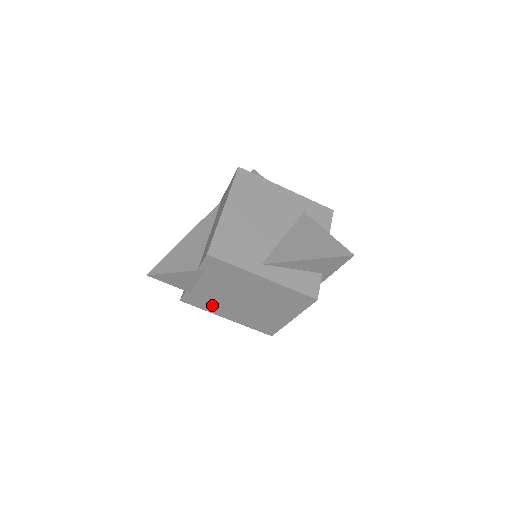
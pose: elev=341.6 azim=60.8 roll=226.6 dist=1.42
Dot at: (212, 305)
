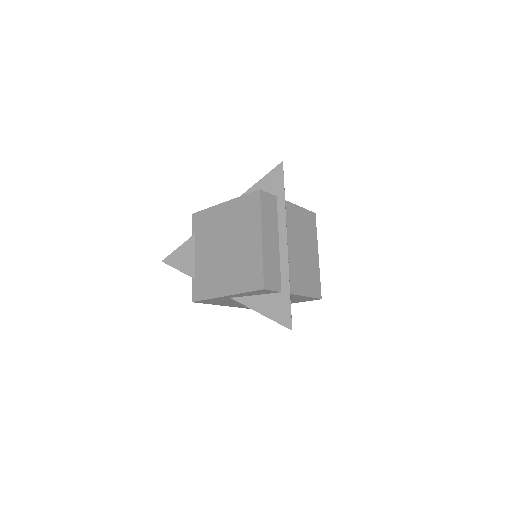
Dot at: (211, 283)
